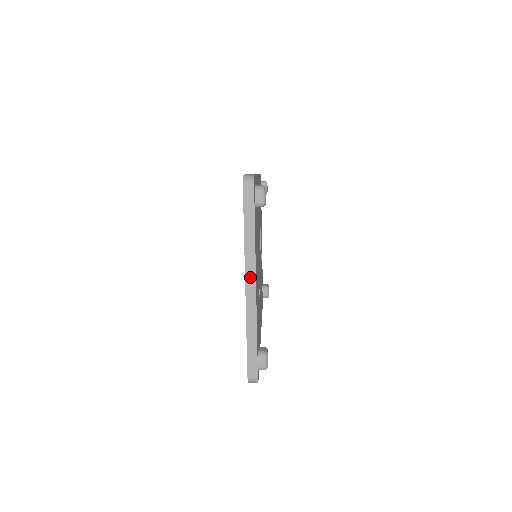
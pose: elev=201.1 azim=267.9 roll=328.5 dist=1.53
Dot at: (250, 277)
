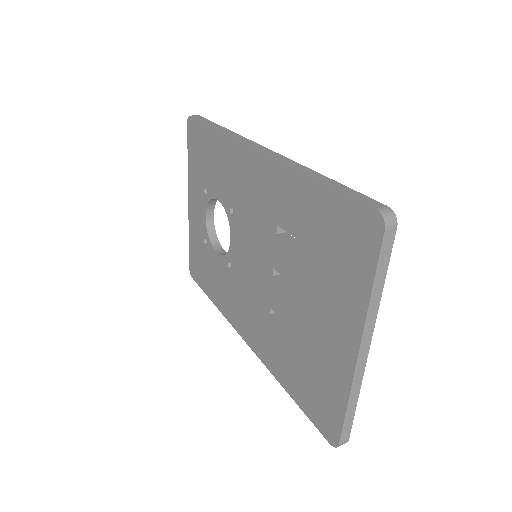
Dot at: (366, 342)
